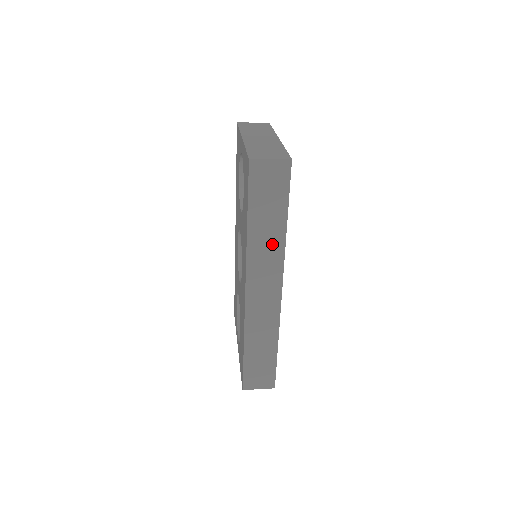
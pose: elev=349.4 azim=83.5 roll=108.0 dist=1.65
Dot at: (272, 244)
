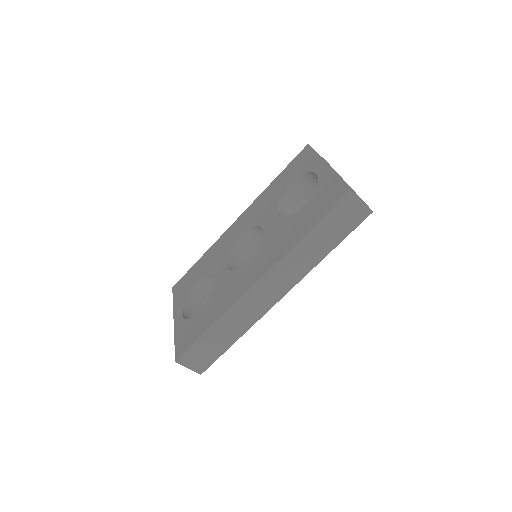
Dot at: (307, 261)
